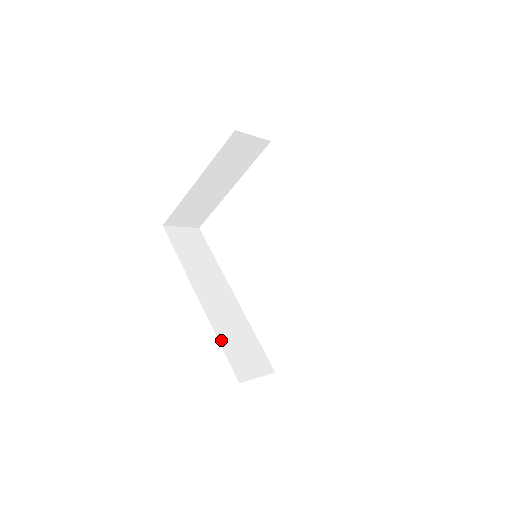
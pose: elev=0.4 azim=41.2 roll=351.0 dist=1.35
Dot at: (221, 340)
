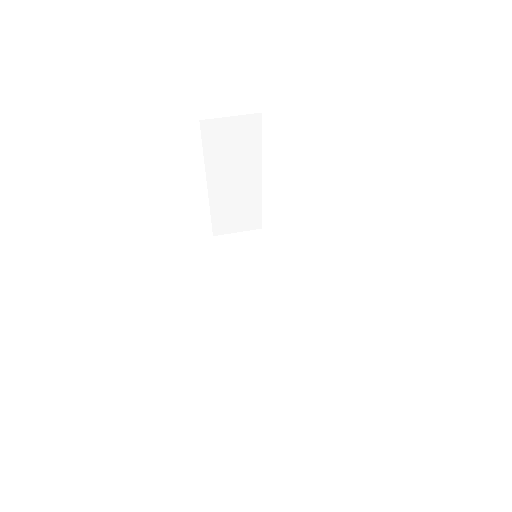
Dot at: (242, 357)
